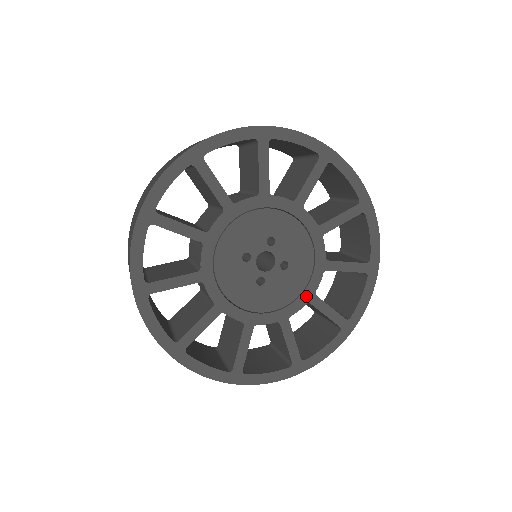
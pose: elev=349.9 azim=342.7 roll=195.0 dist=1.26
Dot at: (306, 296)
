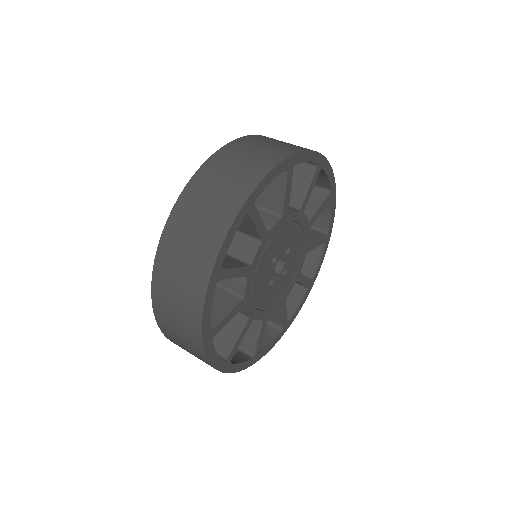
Dot at: (282, 300)
